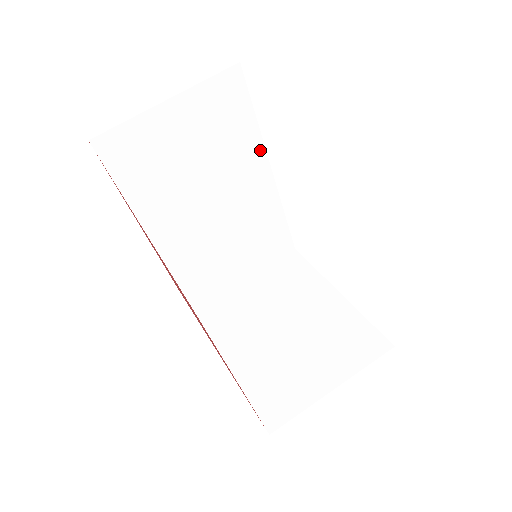
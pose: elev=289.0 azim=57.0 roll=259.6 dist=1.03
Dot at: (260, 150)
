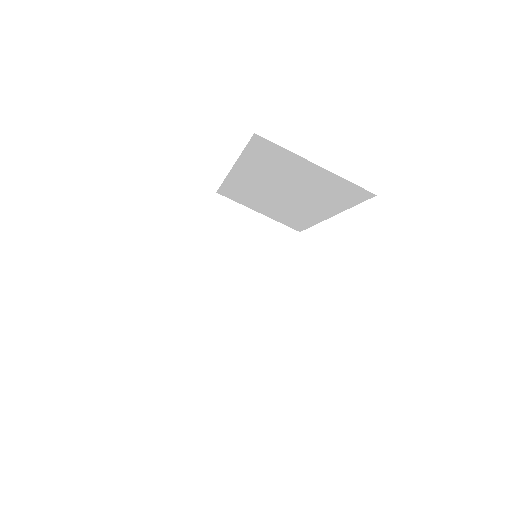
Dot at: (337, 210)
